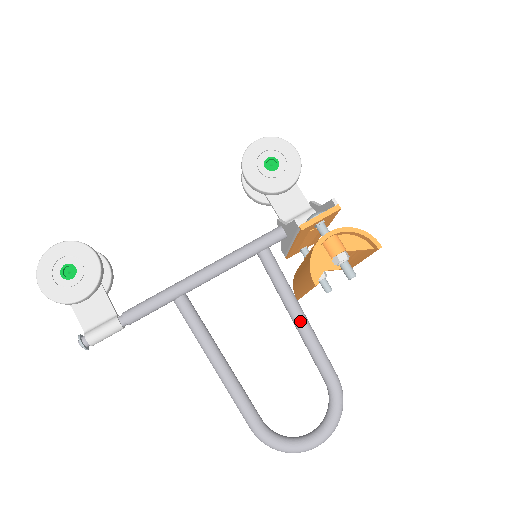
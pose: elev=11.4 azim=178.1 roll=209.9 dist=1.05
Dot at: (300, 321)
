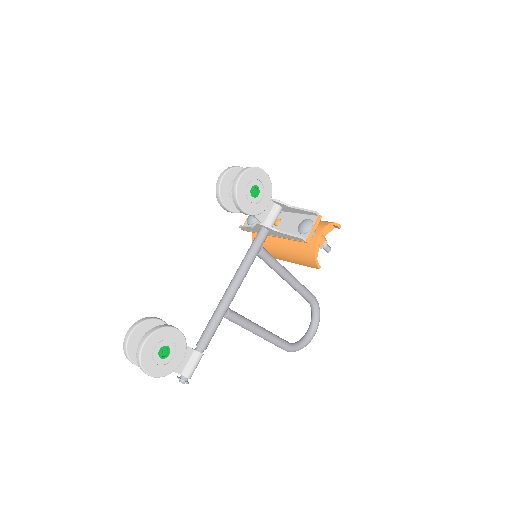
Dot at: (292, 280)
